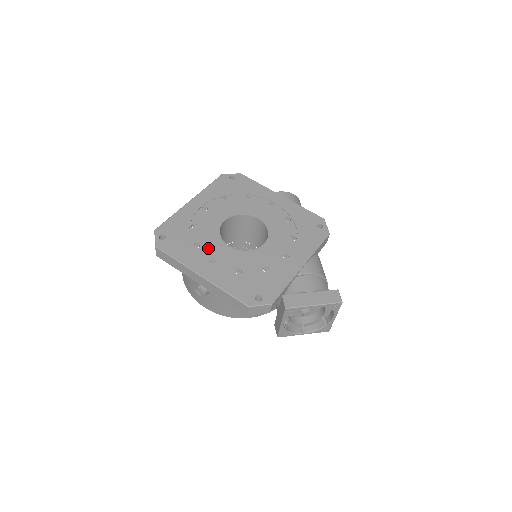
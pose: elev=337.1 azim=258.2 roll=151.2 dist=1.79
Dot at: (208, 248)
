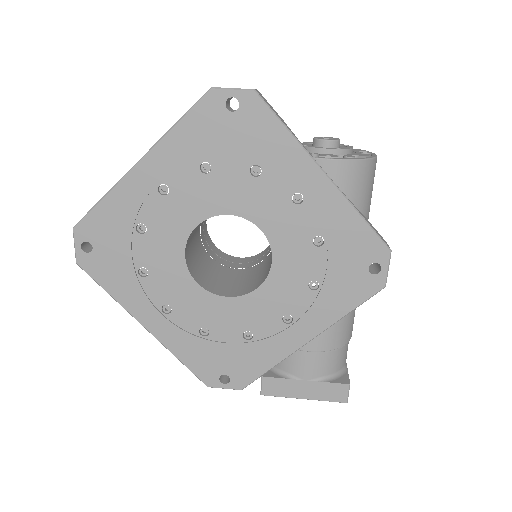
Dot at: (161, 281)
